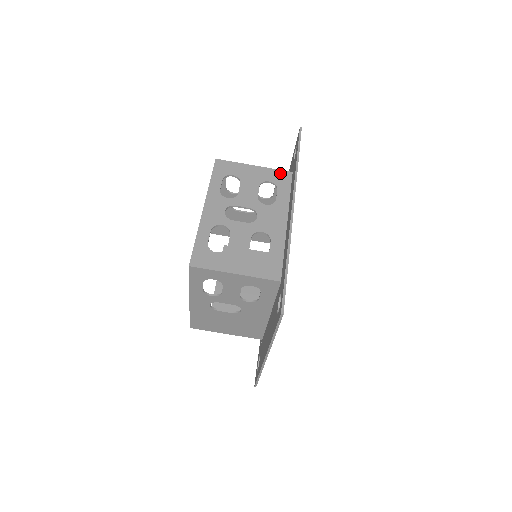
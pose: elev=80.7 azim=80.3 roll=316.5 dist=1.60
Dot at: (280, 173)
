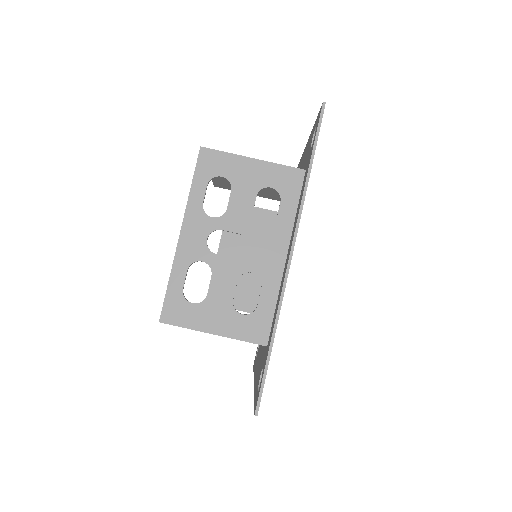
Dot at: (288, 172)
